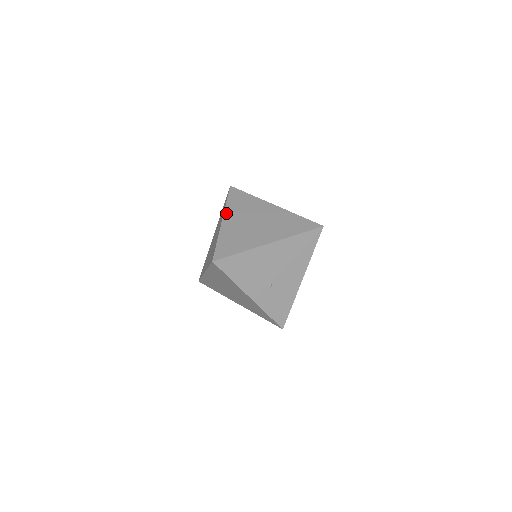
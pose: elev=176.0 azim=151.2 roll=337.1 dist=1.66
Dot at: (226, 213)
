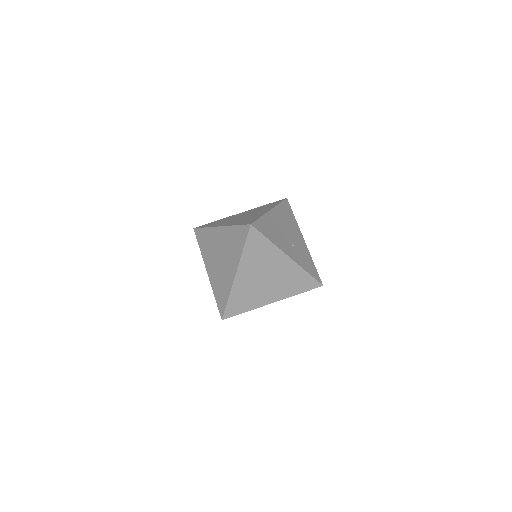
Dot at: (216, 226)
